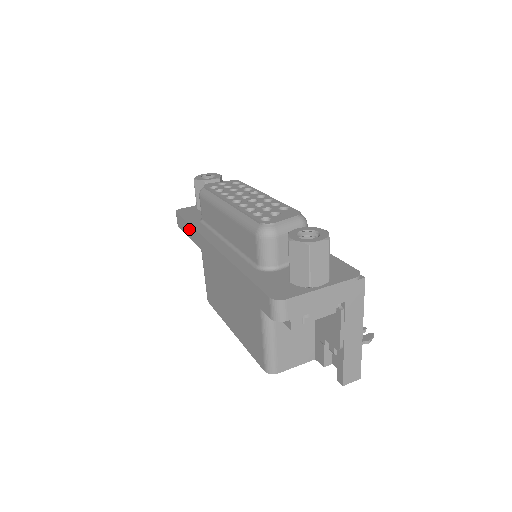
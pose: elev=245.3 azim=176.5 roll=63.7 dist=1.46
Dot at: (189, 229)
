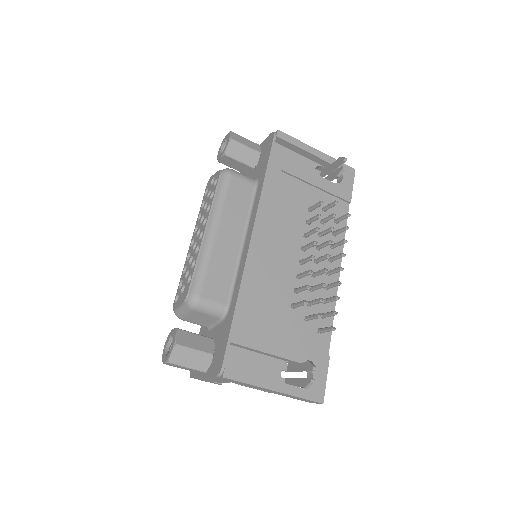
Dot at: occluded
